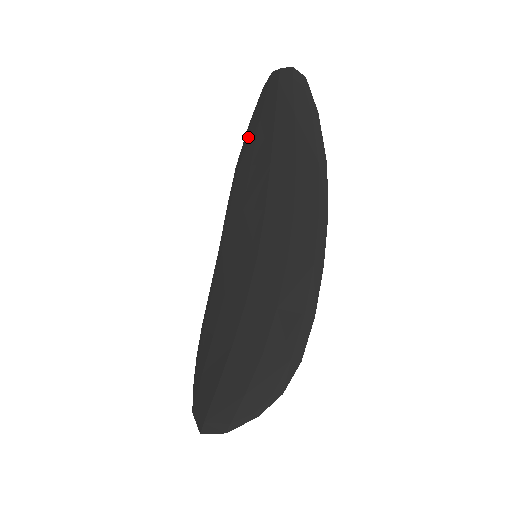
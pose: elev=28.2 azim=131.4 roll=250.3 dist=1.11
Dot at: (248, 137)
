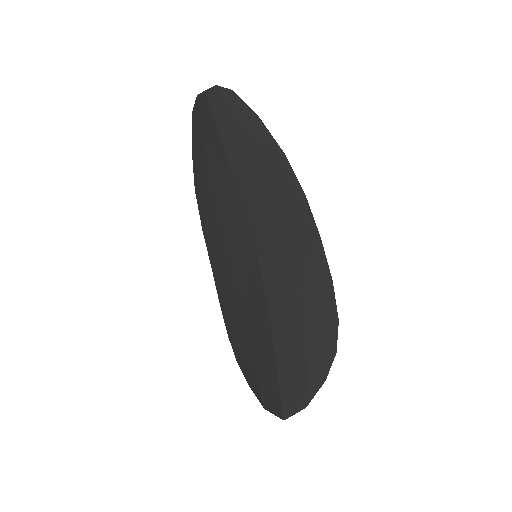
Dot at: (197, 159)
